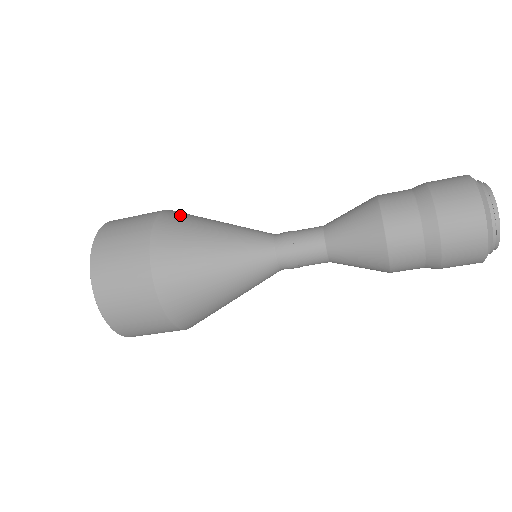
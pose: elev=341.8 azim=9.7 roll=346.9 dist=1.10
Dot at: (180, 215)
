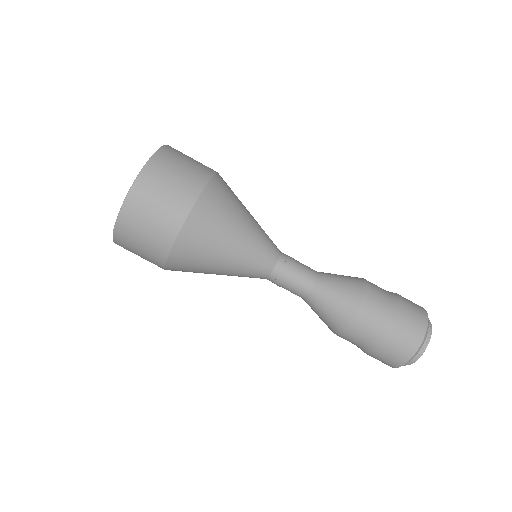
Dot at: (210, 214)
